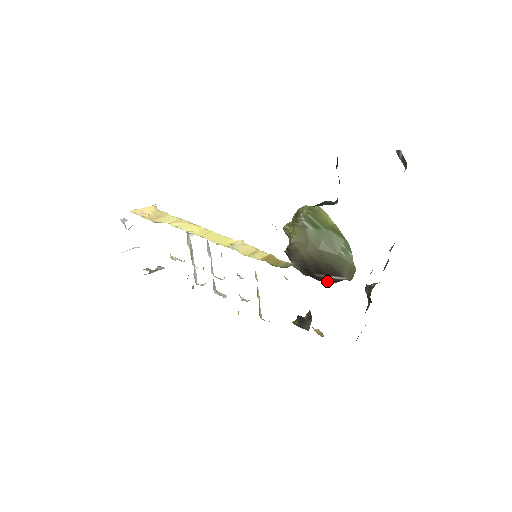
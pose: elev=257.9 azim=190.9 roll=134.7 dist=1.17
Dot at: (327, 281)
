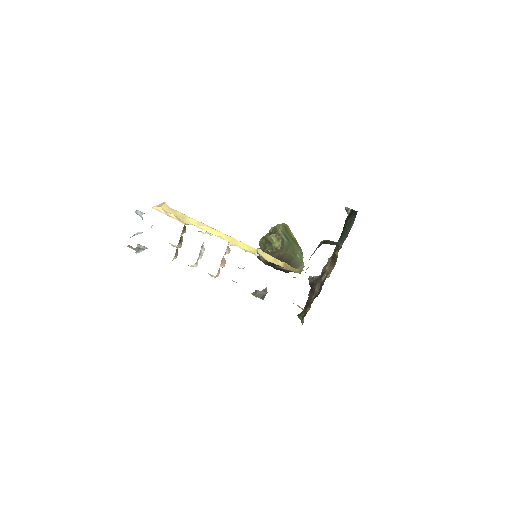
Dot at: (283, 271)
